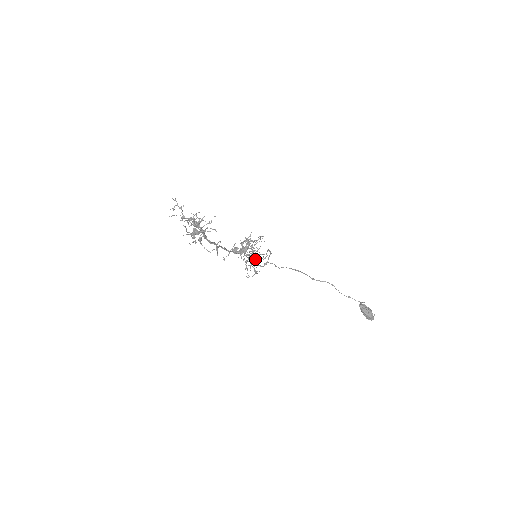
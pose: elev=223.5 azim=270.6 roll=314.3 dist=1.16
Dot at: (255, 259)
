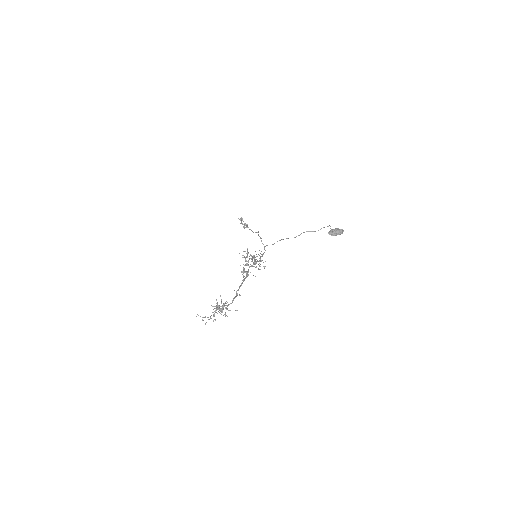
Dot at: occluded
